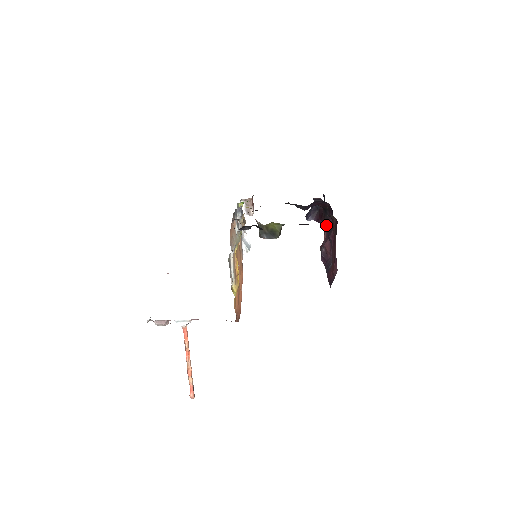
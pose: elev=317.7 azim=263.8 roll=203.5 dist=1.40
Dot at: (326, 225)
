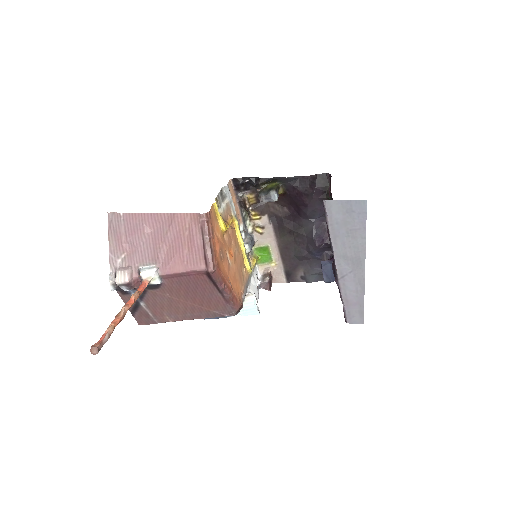
Dot at: occluded
